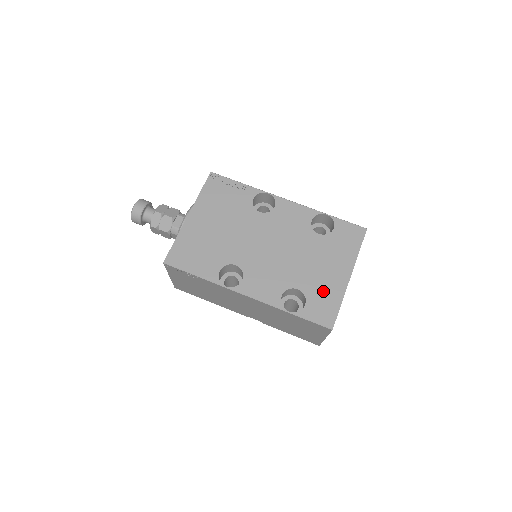
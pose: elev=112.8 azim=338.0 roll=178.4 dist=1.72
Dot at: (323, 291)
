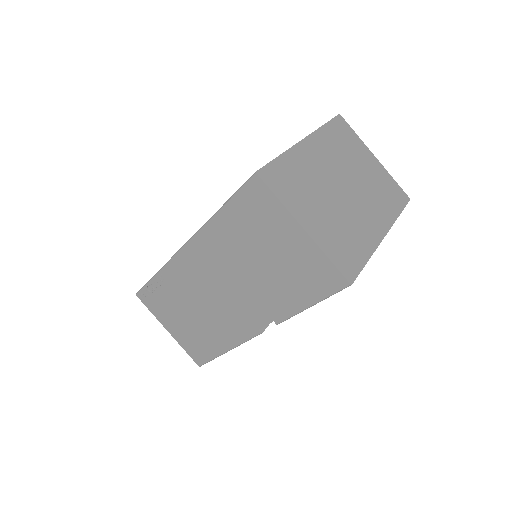
Dot at: occluded
